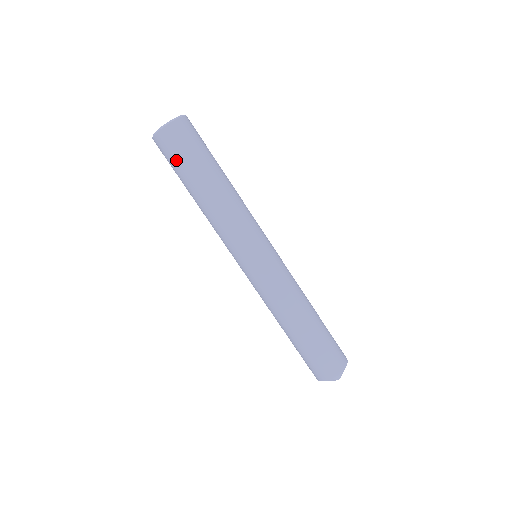
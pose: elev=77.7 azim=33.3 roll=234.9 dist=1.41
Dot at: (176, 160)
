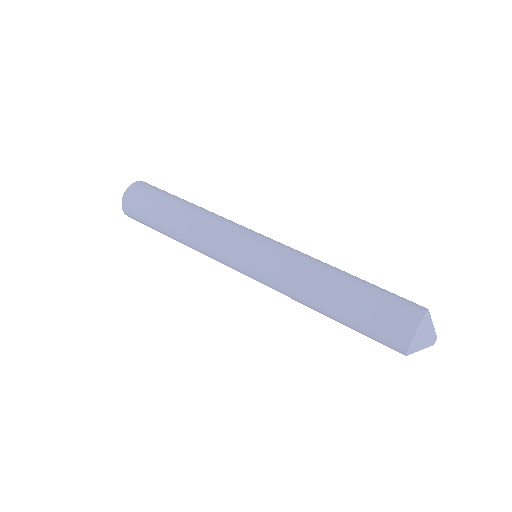
Dot at: (145, 205)
